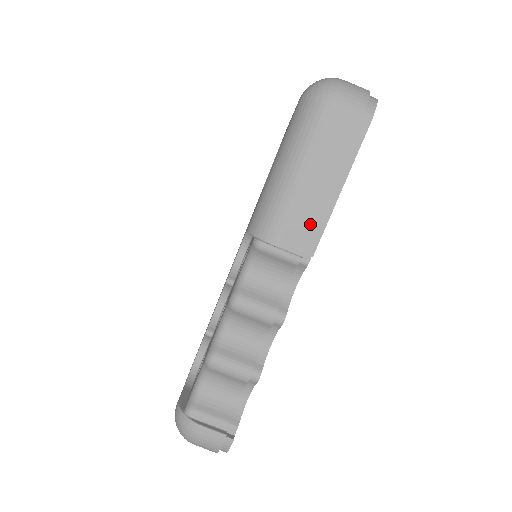
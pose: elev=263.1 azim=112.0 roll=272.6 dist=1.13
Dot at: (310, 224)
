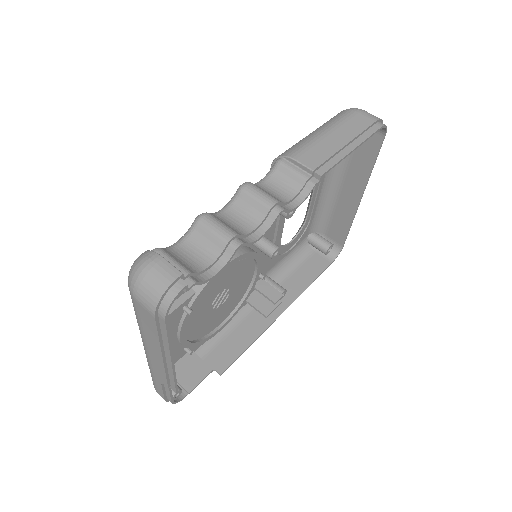
Dot at: (325, 156)
